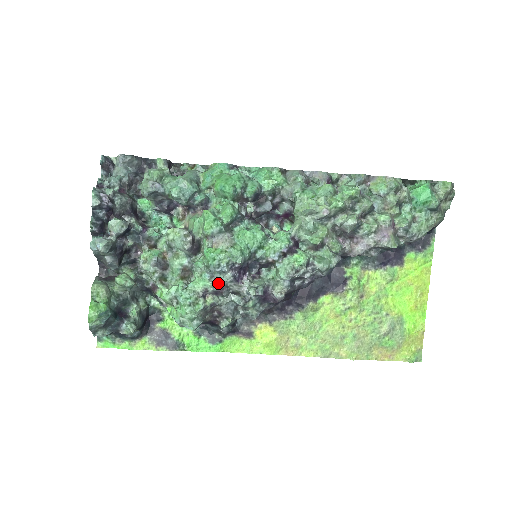
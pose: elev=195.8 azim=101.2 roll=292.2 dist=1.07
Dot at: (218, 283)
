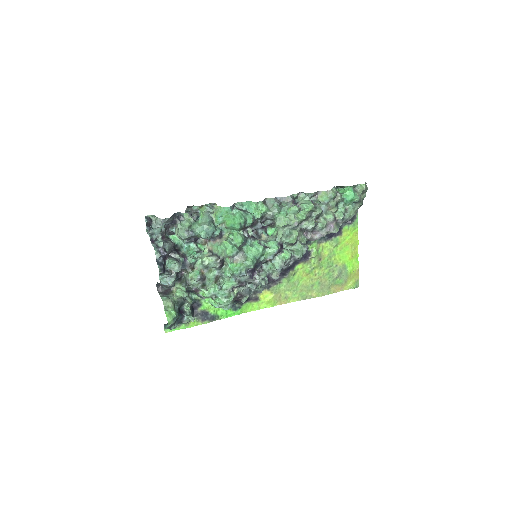
Dot at: (240, 281)
